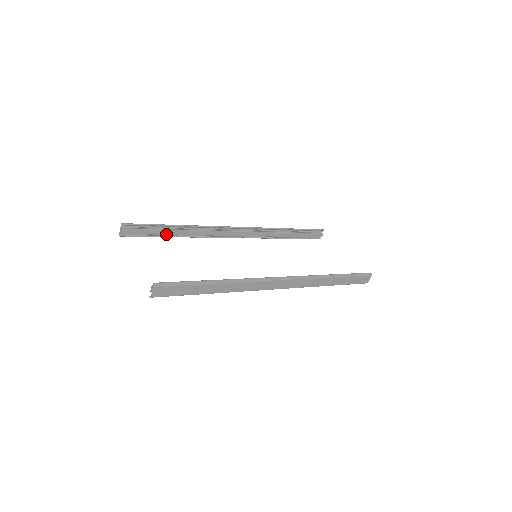
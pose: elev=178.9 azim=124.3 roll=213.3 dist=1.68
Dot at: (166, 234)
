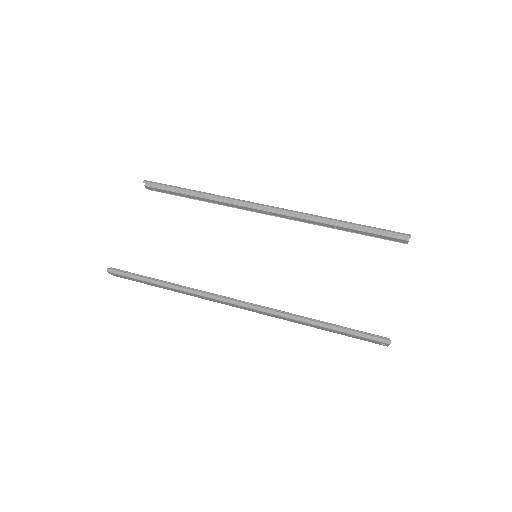
Dot at: (188, 197)
